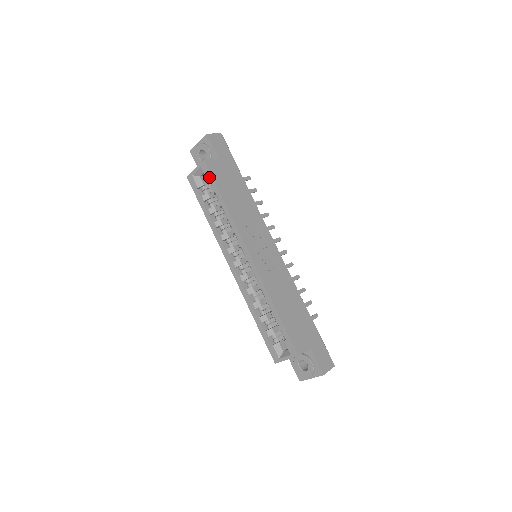
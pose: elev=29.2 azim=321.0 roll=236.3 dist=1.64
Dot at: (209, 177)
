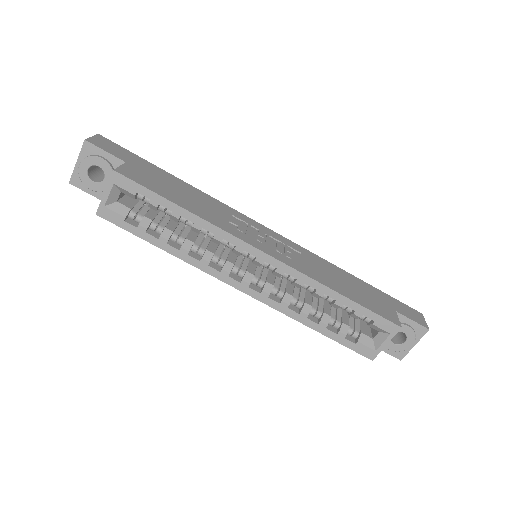
Dot at: (137, 190)
